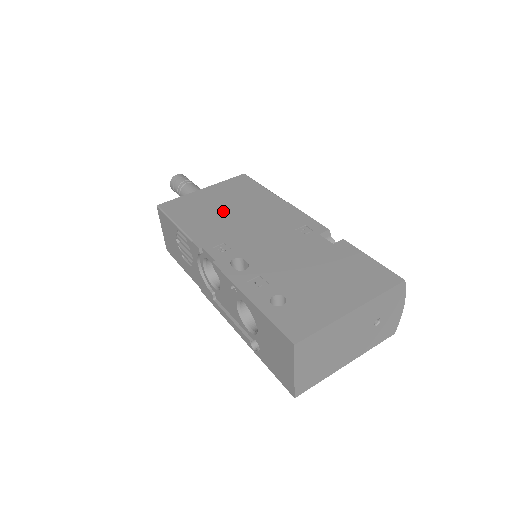
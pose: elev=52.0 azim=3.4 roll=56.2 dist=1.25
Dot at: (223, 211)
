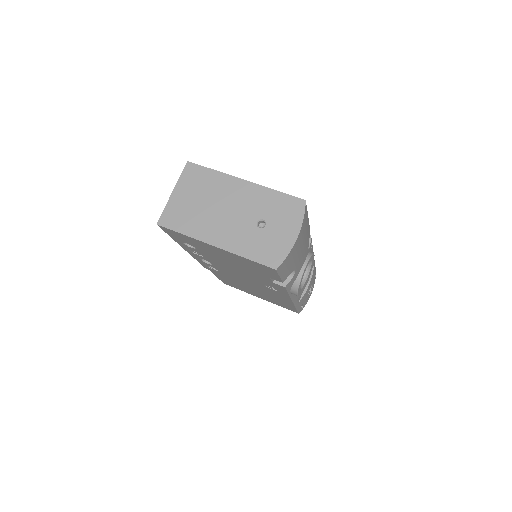
Dot at: occluded
